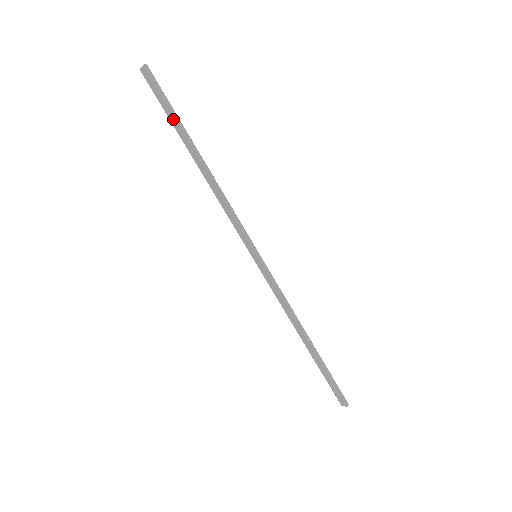
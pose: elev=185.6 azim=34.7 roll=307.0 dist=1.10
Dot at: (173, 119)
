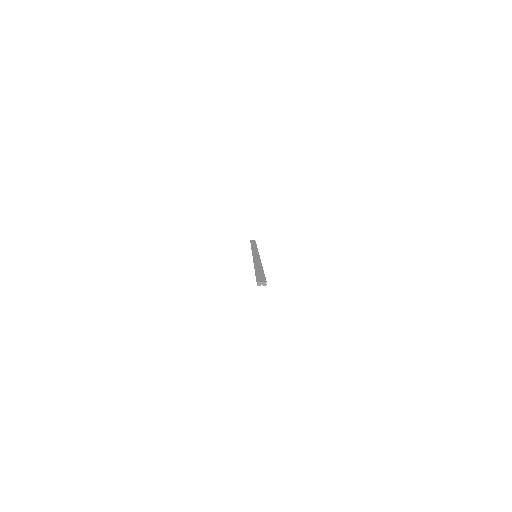
Dot at: occluded
